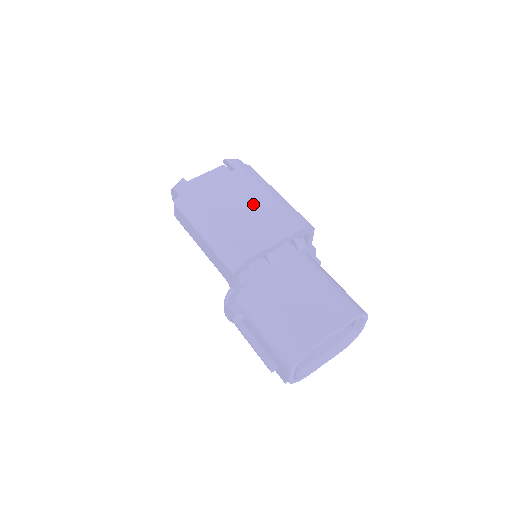
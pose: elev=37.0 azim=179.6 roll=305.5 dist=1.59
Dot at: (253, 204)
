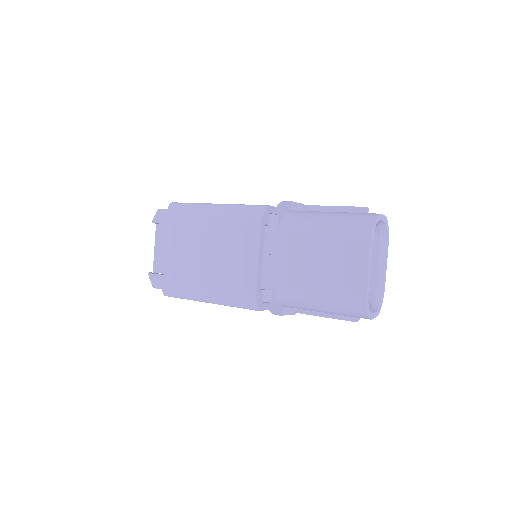
Dot at: (209, 241)
